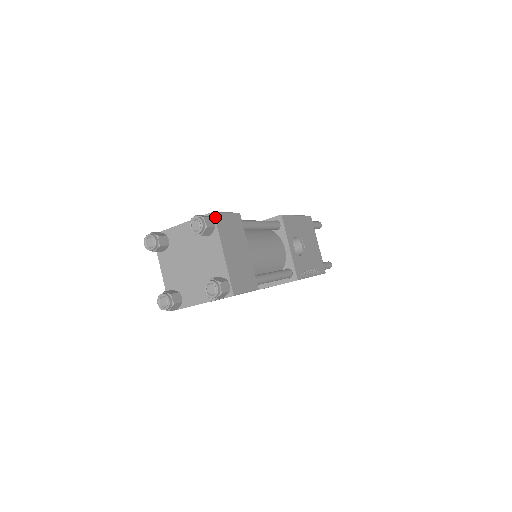
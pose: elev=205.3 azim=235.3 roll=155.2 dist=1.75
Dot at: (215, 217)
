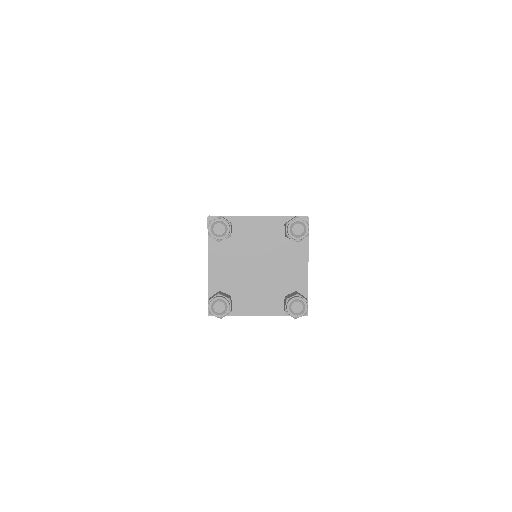
Dot at: occluded
